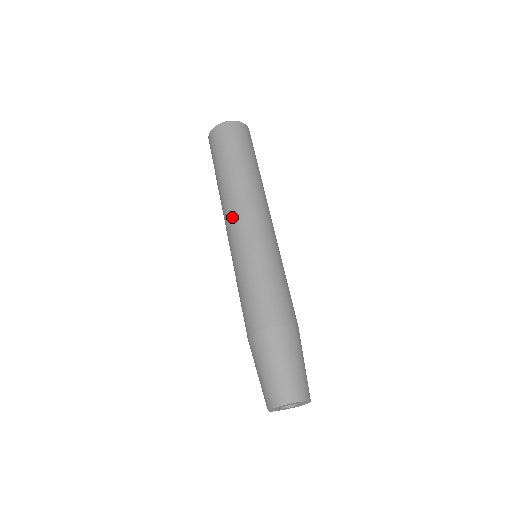
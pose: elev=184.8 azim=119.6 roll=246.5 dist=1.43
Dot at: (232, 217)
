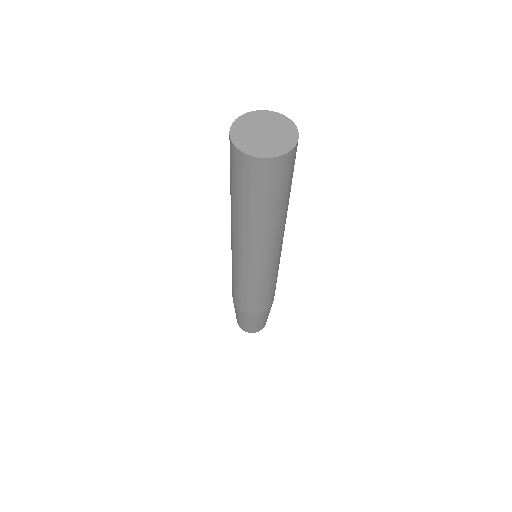
Dot at: (243, 252)
